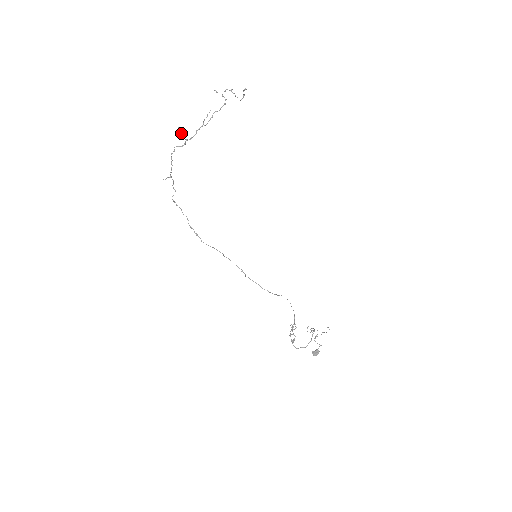
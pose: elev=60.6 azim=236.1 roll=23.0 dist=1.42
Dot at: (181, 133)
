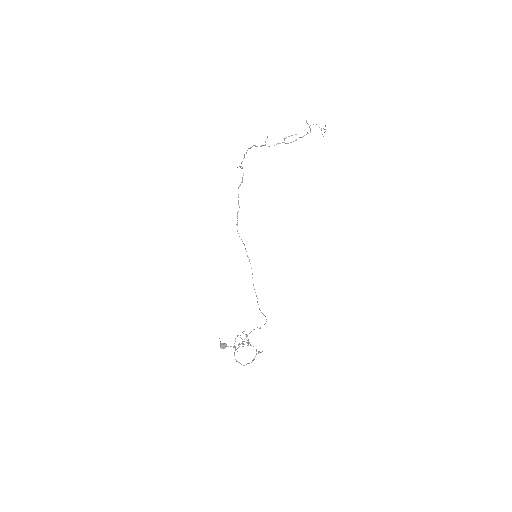
Dot at: occluded
